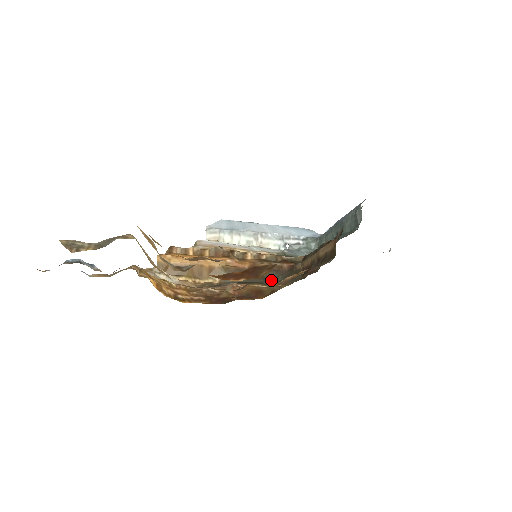
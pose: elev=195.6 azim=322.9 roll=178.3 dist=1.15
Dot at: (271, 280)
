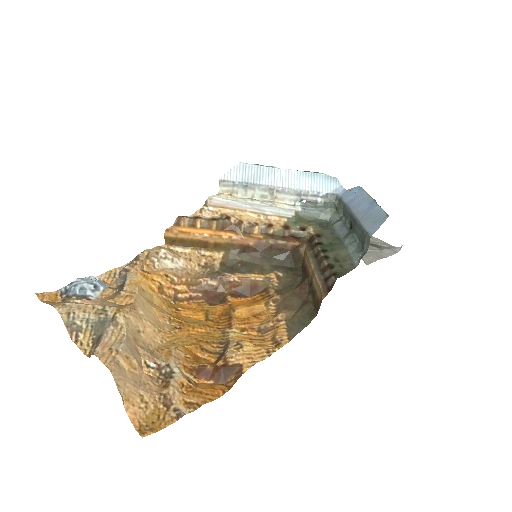
Dot at: (273, 260)
